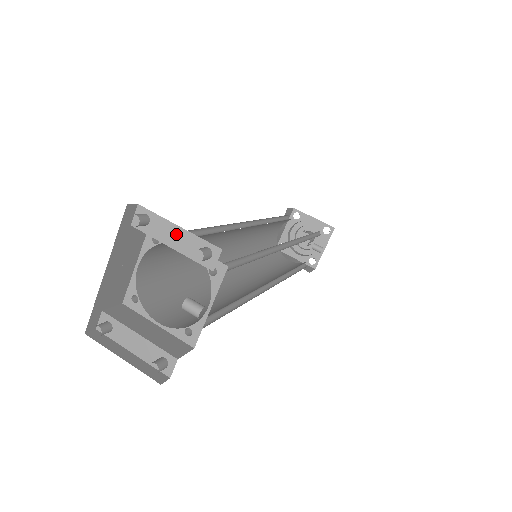
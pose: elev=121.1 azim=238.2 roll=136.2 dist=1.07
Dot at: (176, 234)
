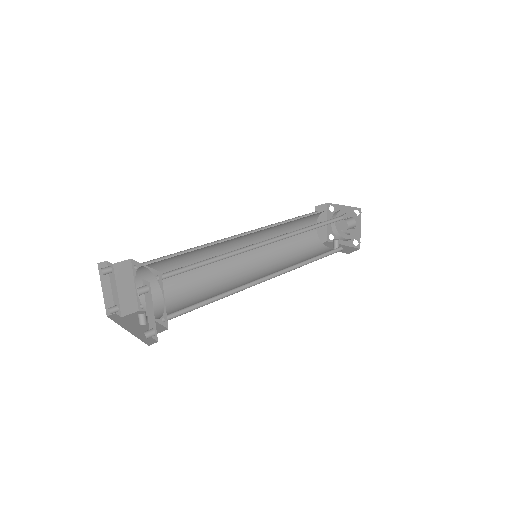
Dot at: (151, 311)
